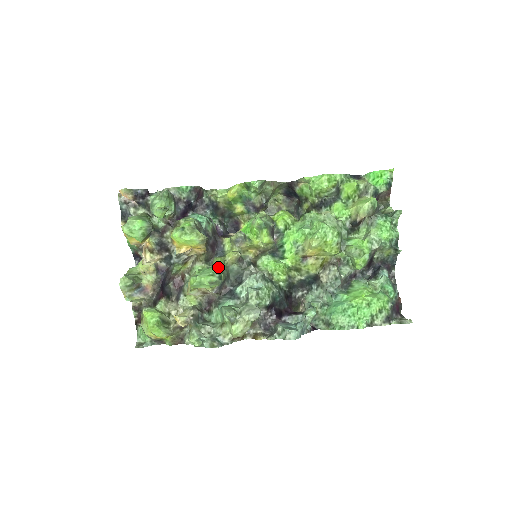
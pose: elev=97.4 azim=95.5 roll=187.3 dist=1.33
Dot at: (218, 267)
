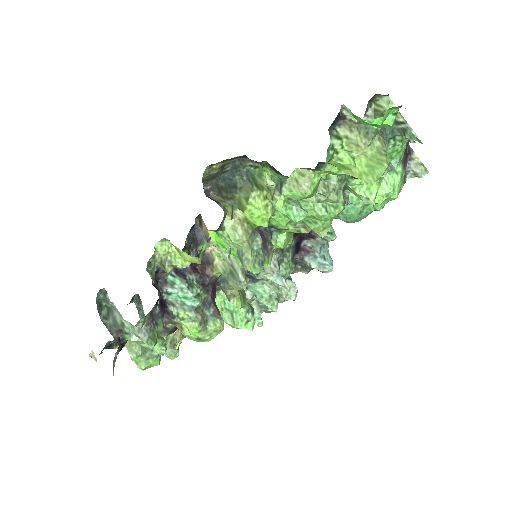
Dot at: (243, 308)
